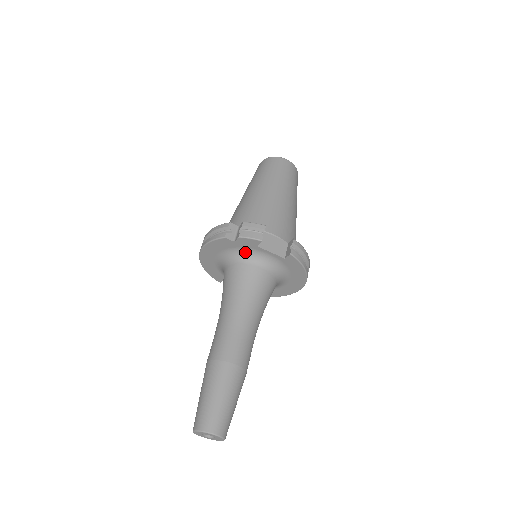
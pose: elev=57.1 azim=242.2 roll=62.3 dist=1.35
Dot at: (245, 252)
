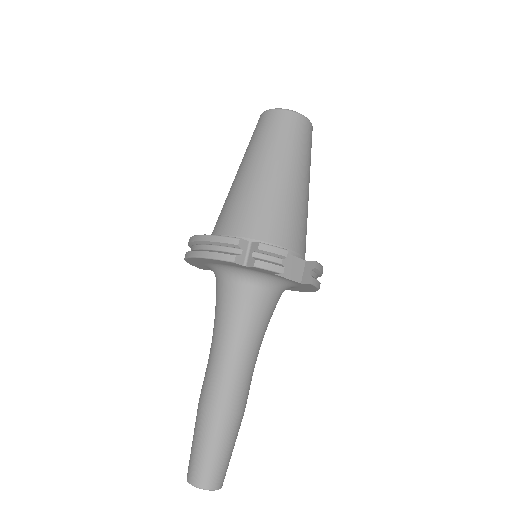
Dot at: (254, 273)
